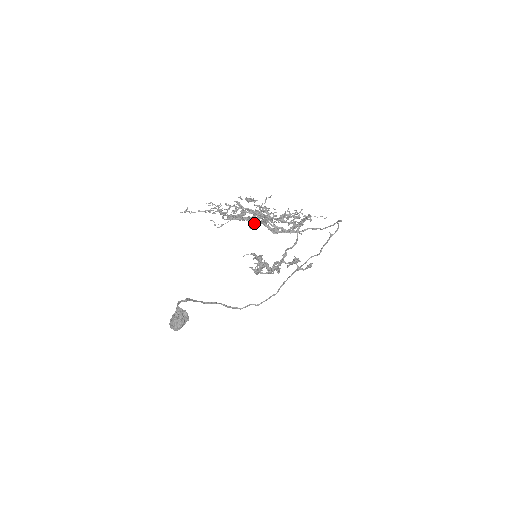
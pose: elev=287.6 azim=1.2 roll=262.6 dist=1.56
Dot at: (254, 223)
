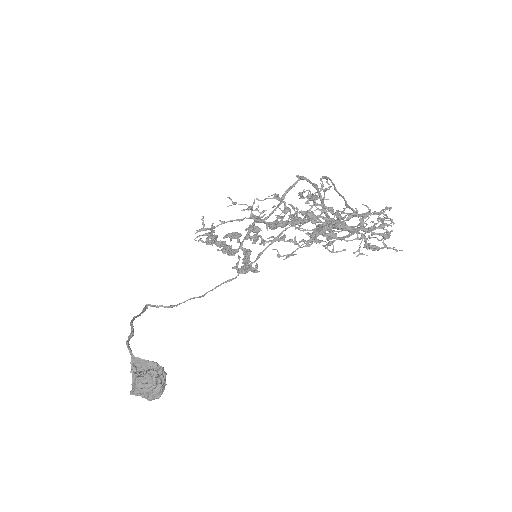
Dot at: (360, 254)
